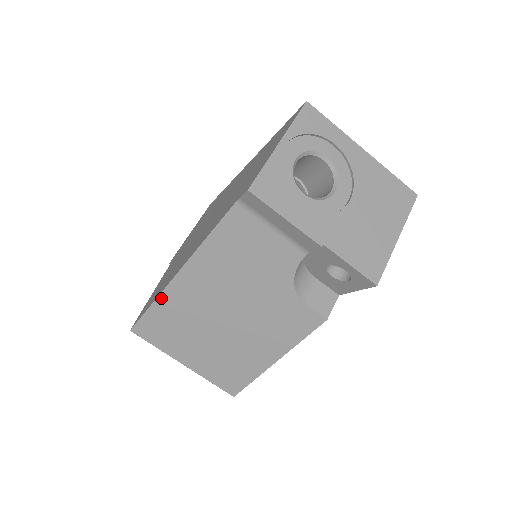
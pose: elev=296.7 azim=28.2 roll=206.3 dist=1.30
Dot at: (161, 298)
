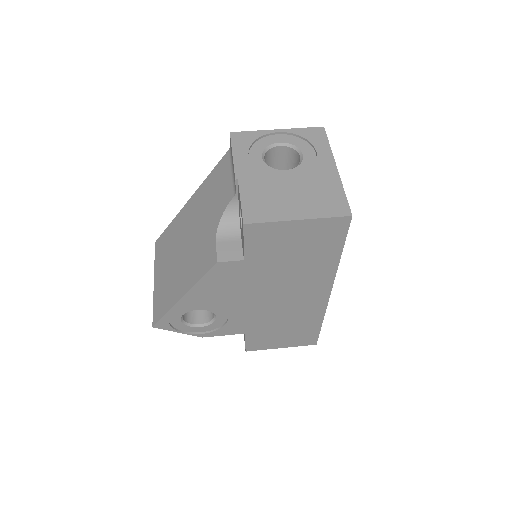
Dot at: (175, 219)
